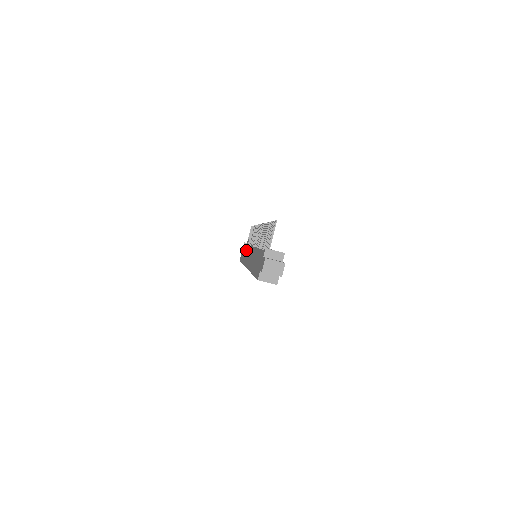
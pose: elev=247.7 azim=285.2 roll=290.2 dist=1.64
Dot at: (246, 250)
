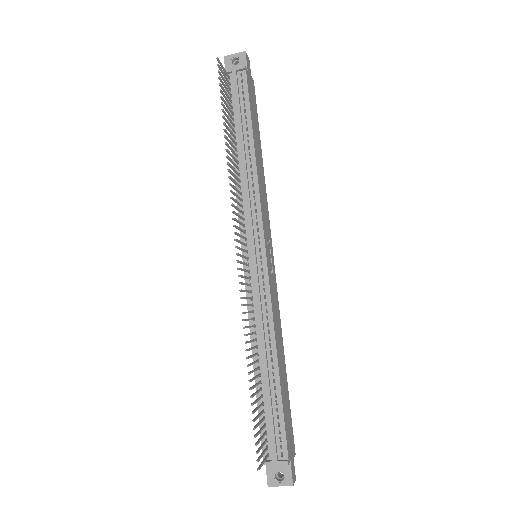
Dot at: occluded
